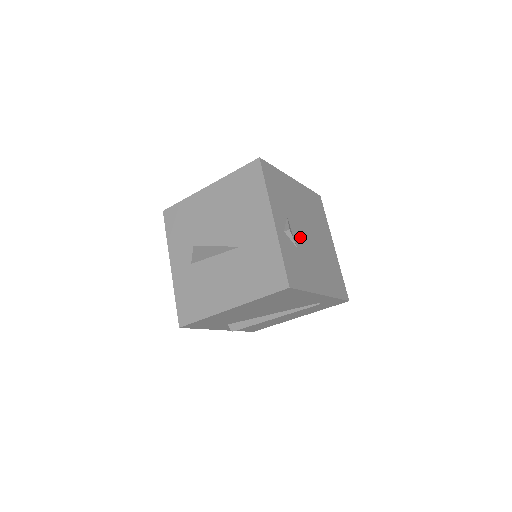
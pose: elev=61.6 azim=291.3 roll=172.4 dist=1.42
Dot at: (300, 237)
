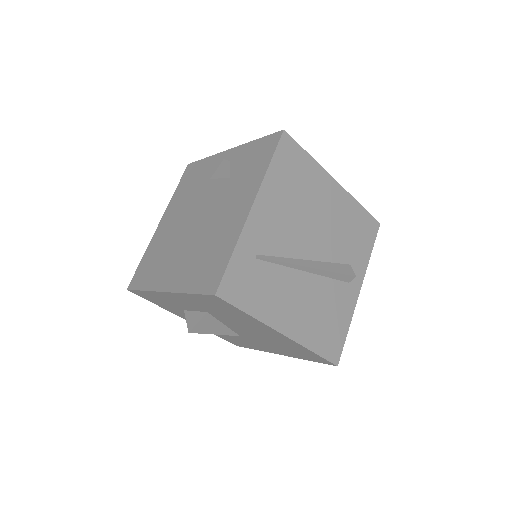
Dot at: occluded
